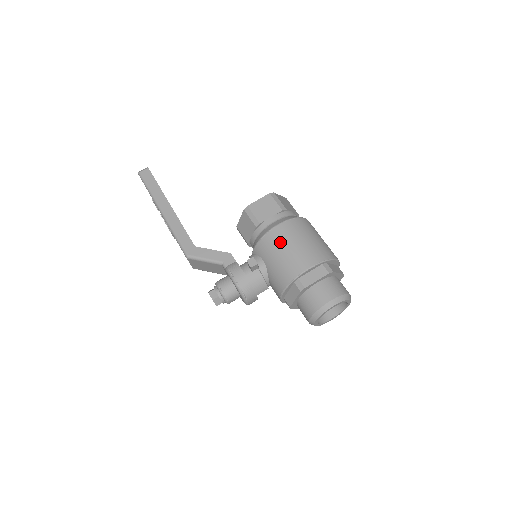
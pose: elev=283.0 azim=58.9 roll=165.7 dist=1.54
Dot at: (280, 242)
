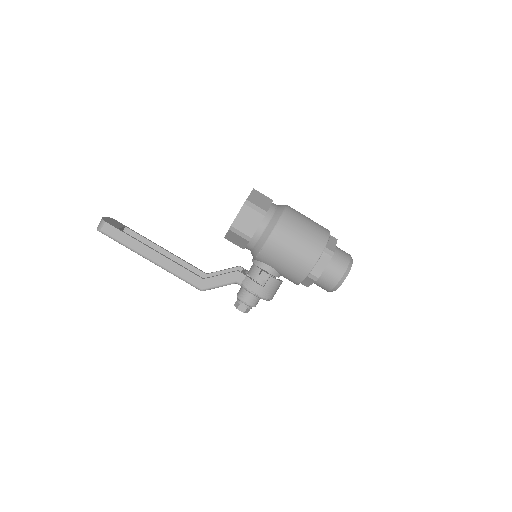
Dot at: (280, 250)
